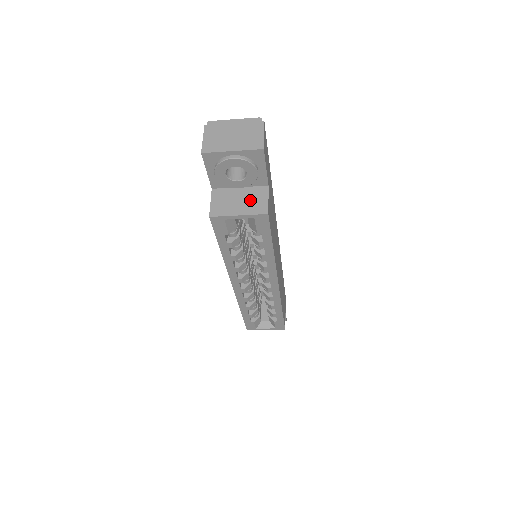
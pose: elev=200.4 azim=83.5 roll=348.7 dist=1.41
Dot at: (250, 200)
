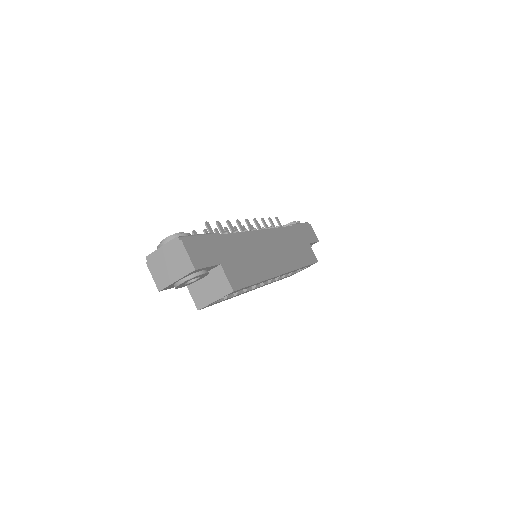
Dot at: (215, 284)
